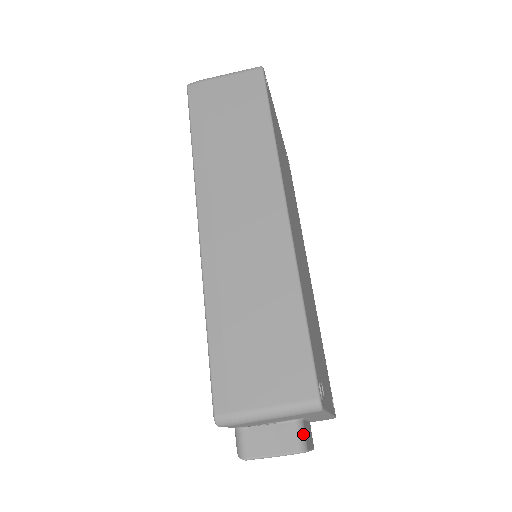
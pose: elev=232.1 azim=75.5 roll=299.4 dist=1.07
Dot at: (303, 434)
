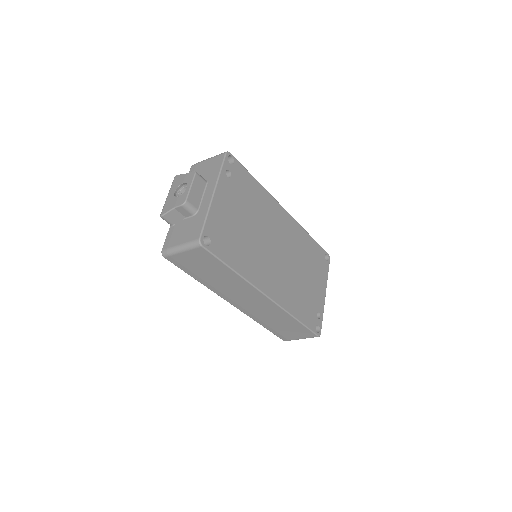
Dot at: occluded
